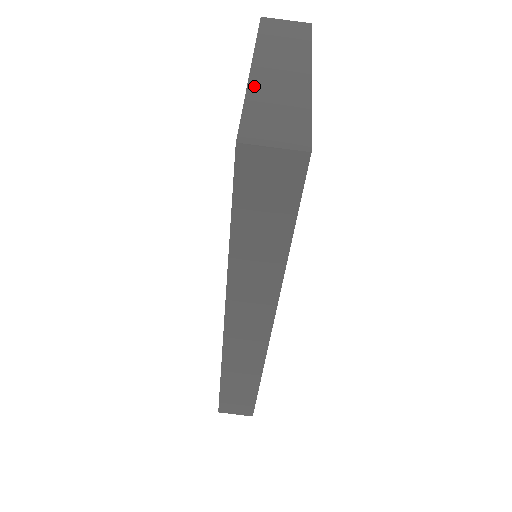
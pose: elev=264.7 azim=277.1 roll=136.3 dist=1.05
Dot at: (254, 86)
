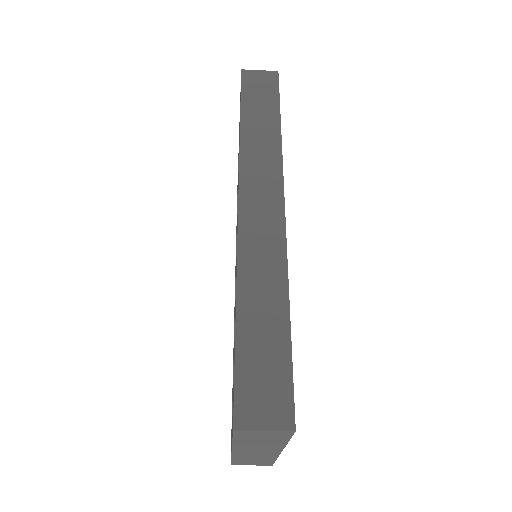
Dot at: (236, 456)
